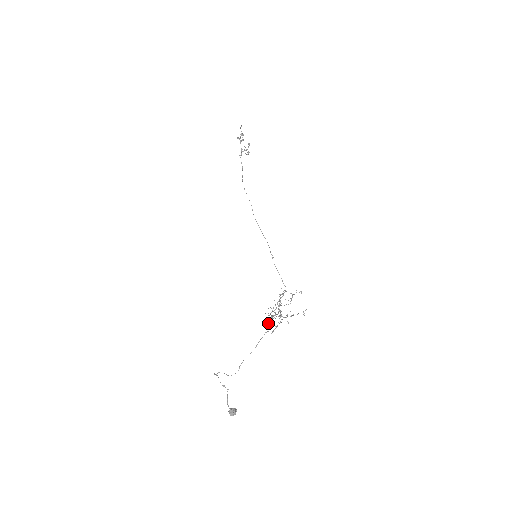
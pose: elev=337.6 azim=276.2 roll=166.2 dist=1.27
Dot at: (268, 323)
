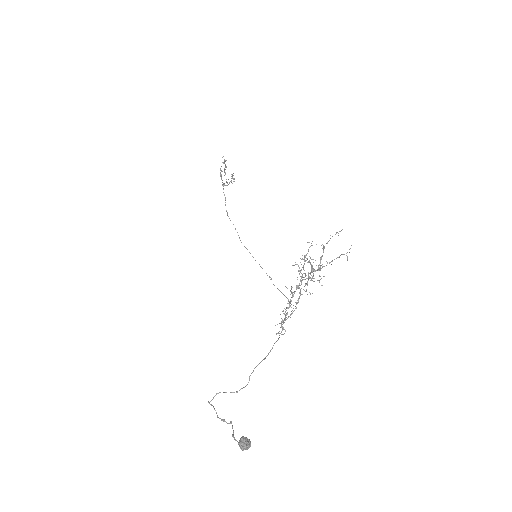
Dot at: (285, 315)
